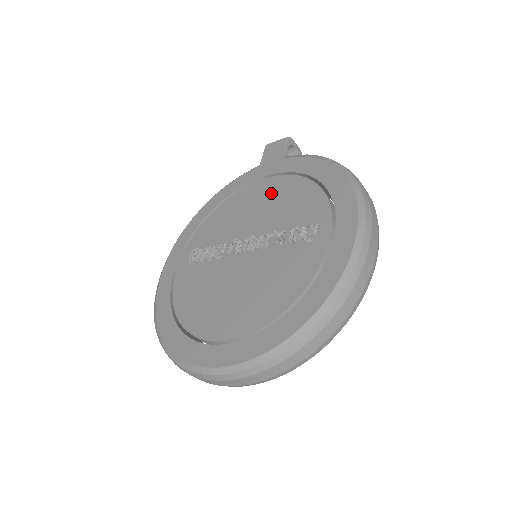
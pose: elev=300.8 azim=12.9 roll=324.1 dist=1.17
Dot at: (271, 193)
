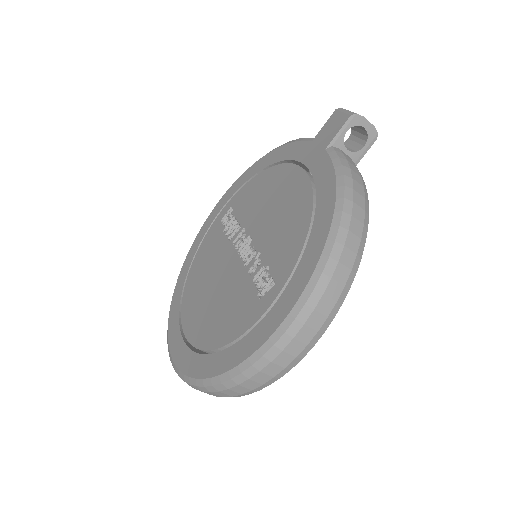
Dot at: (289, 196)
